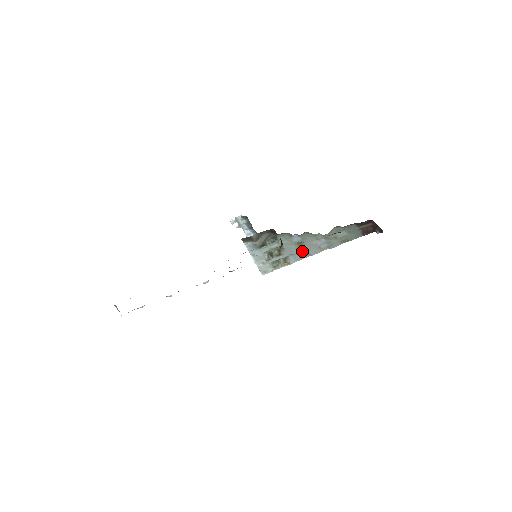
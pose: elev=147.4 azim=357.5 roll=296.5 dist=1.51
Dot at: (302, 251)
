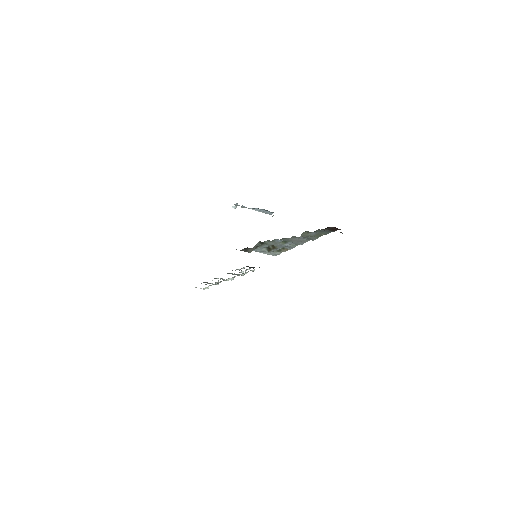
Dot at: (291, 243)
